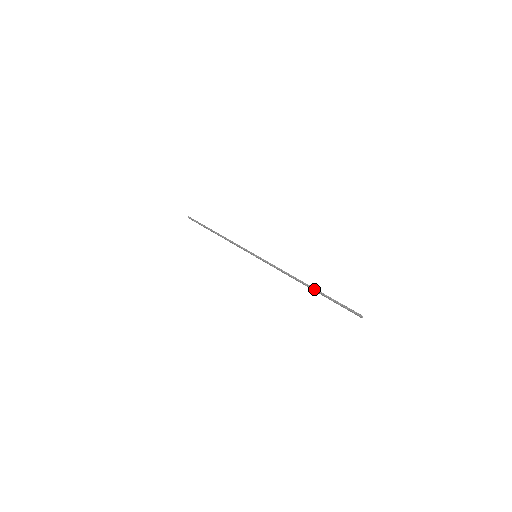
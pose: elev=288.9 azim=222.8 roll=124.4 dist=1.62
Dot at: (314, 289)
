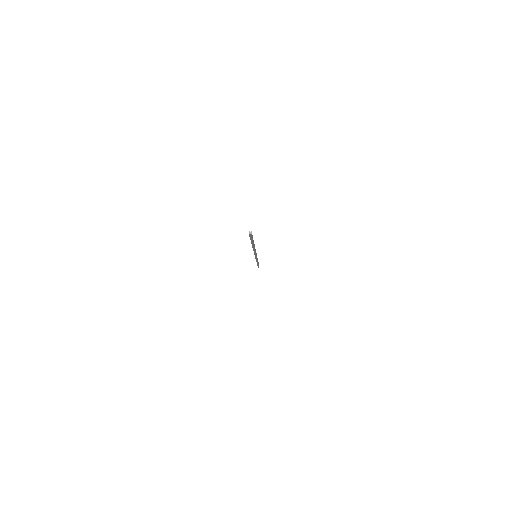
Dot at: occluded
